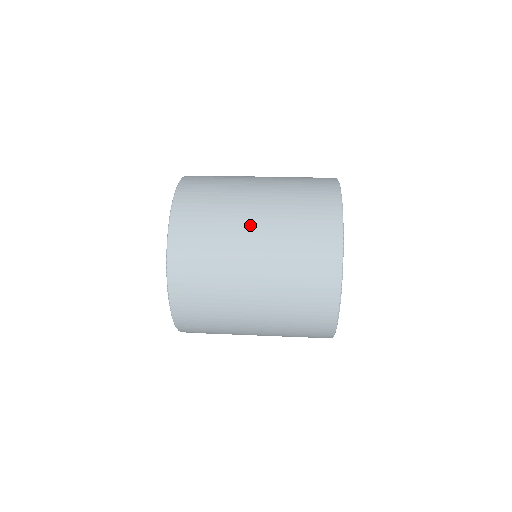
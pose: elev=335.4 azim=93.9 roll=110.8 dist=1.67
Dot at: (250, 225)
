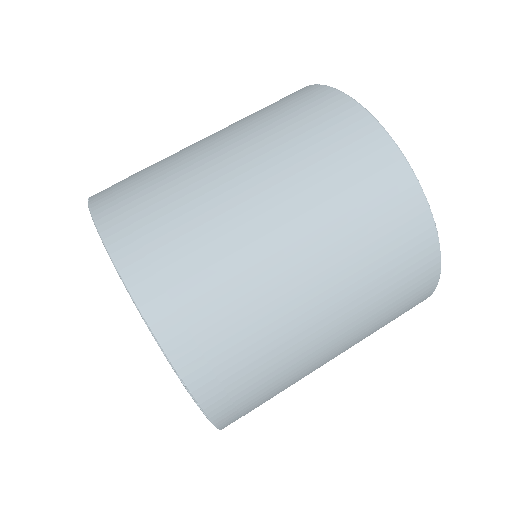
Dot at: (252, 201)
